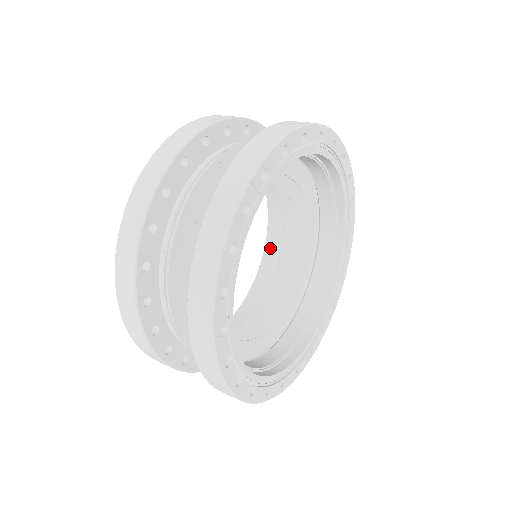
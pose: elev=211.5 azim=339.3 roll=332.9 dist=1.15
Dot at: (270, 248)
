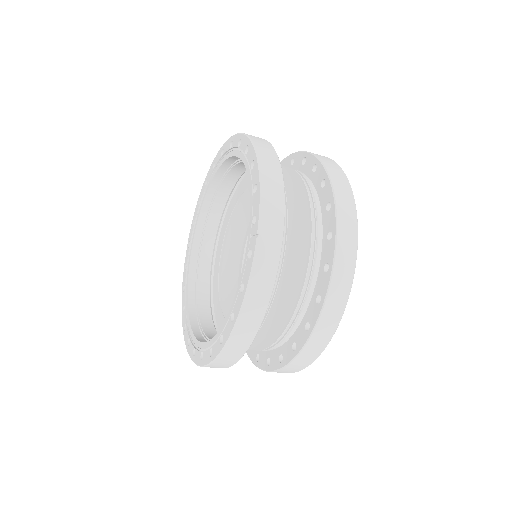
Dot at: (205, 217)
